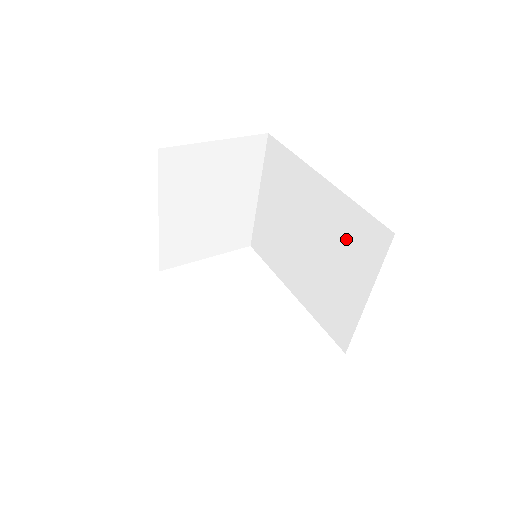
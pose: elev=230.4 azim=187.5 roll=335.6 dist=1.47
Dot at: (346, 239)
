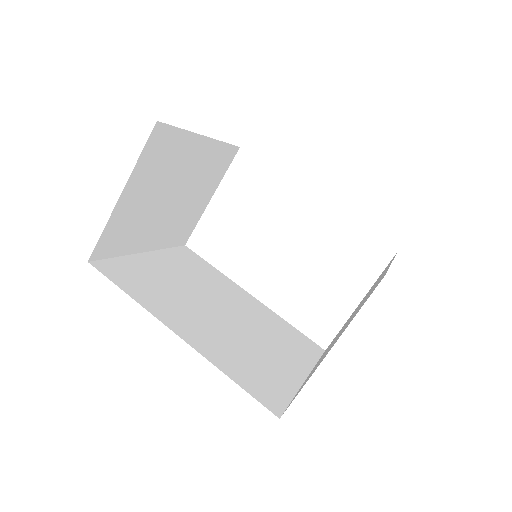
Dot at: occluded
